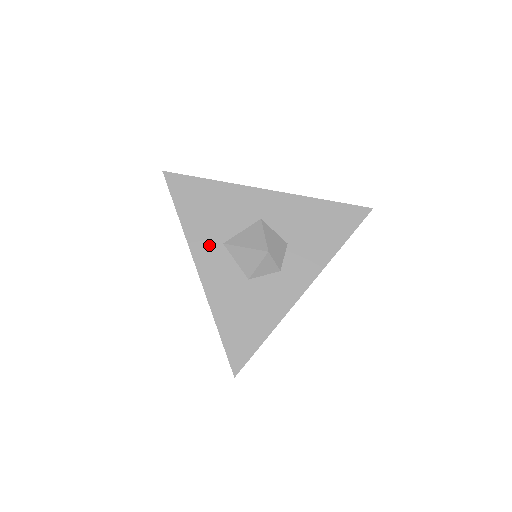
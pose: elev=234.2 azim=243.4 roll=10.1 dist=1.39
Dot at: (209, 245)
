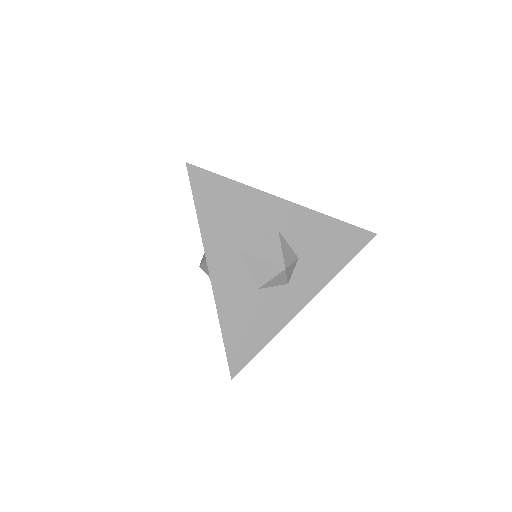
Dot at: (225, 251)
